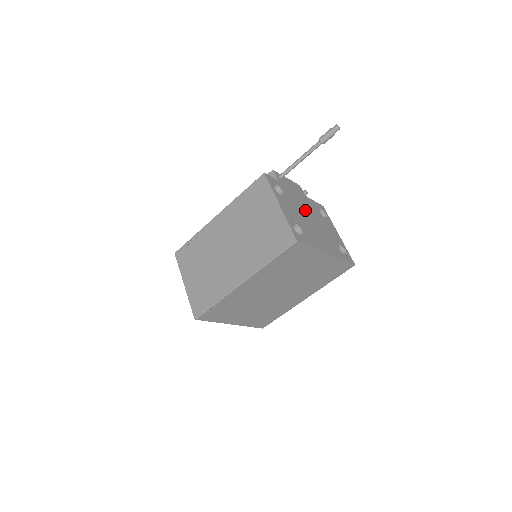
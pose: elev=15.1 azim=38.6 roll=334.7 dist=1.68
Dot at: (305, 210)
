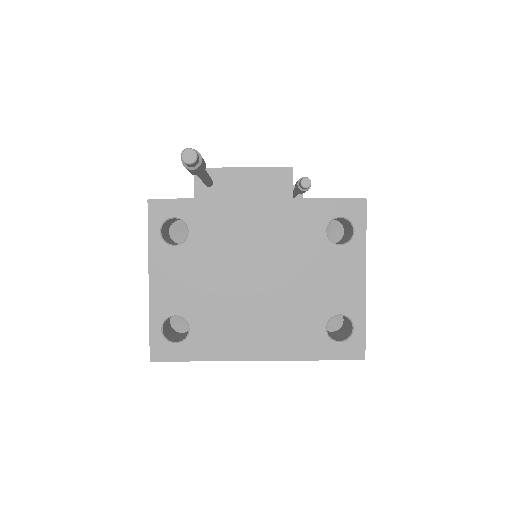
Dot at: (252, 254)
